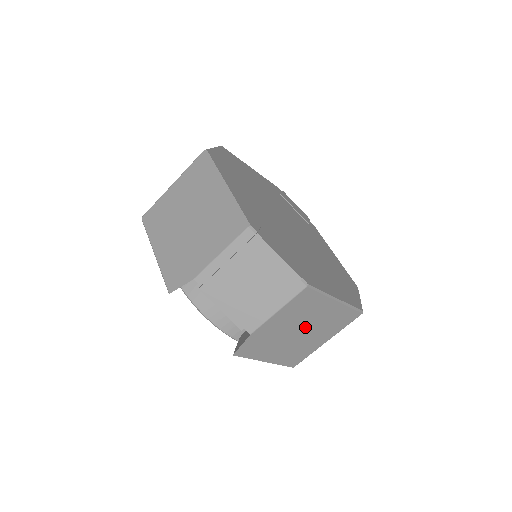
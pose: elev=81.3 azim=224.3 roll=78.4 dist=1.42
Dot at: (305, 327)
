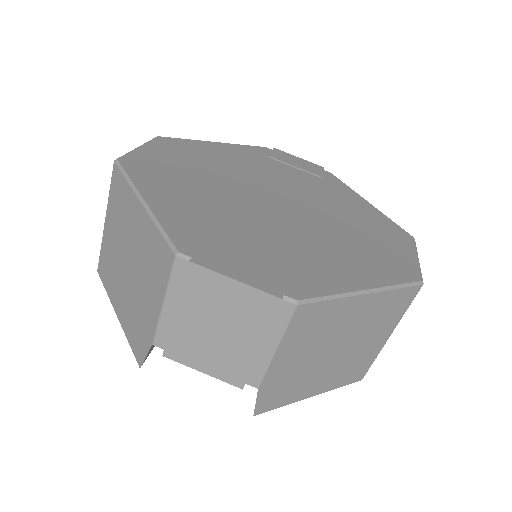
Dot at: (340, 341)
